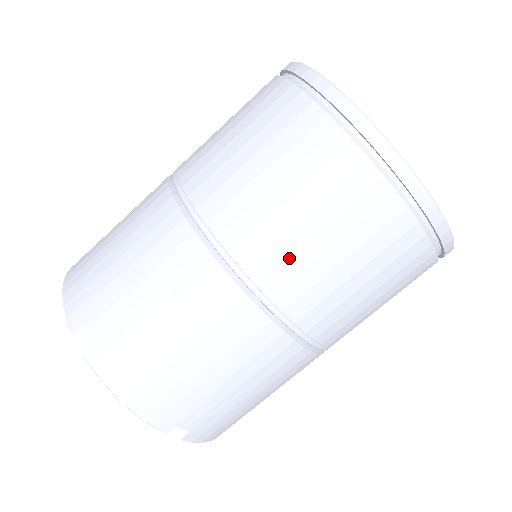
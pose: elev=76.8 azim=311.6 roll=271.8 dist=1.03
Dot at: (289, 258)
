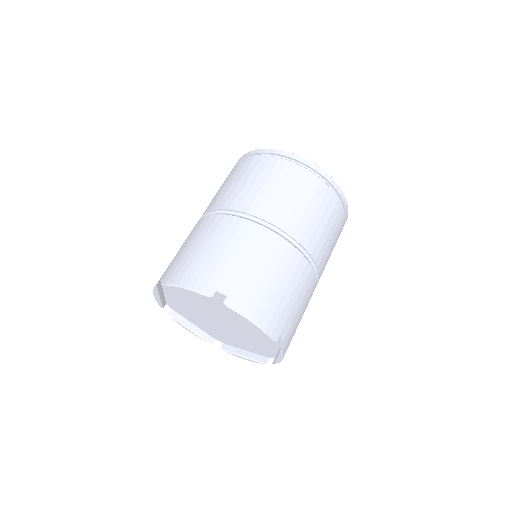
Dot at: (239, 194)
